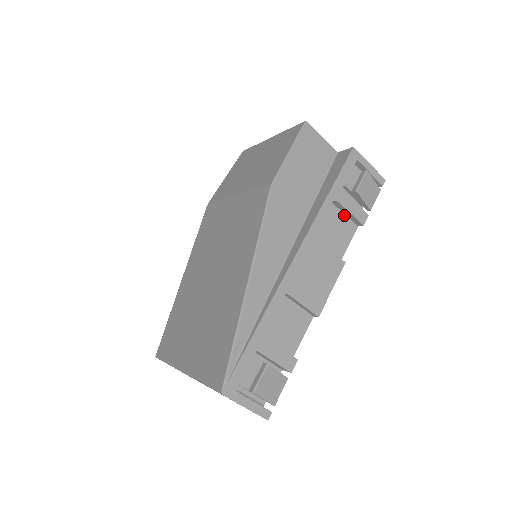
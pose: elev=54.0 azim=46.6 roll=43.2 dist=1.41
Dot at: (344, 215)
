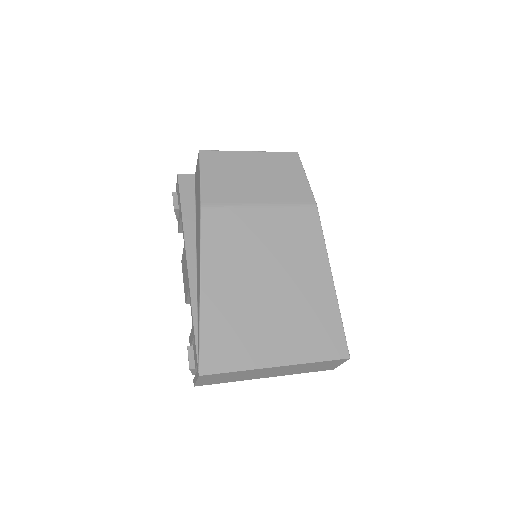
Dot at: occluded
